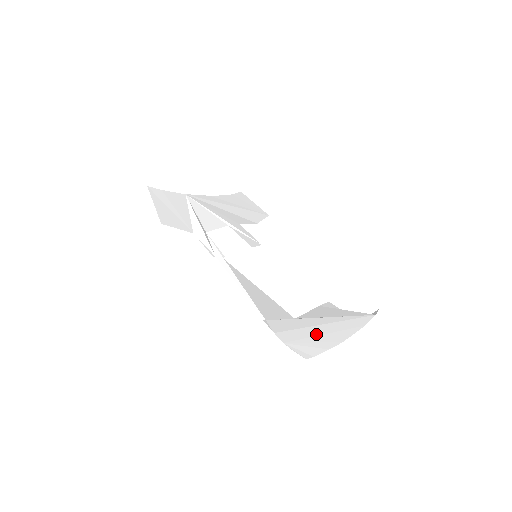
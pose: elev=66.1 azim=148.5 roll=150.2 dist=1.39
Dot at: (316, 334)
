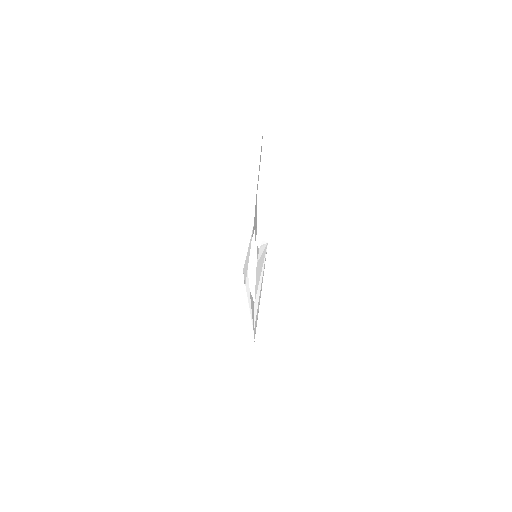
Dot at: occluded
